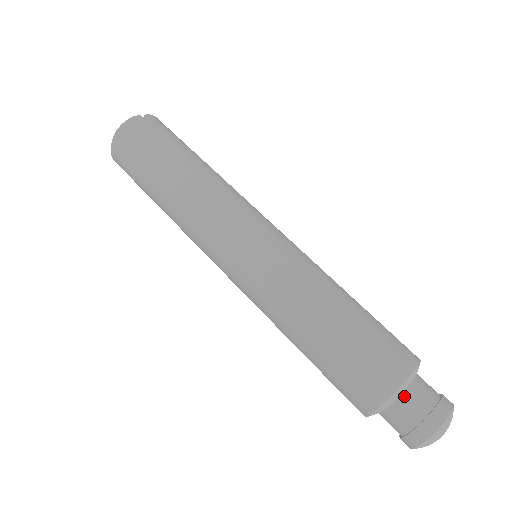
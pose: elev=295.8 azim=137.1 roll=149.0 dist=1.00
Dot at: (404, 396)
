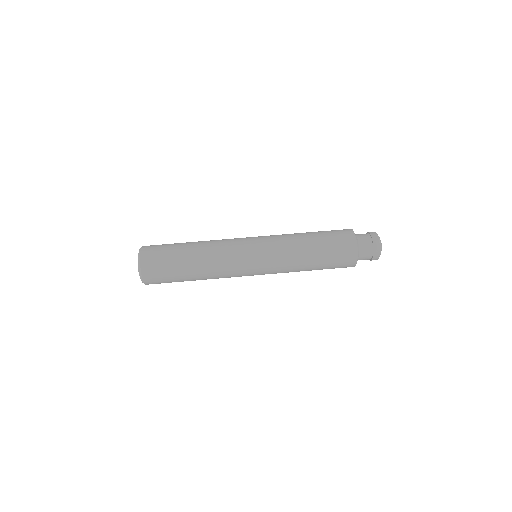
Dot at: (360, 245)
